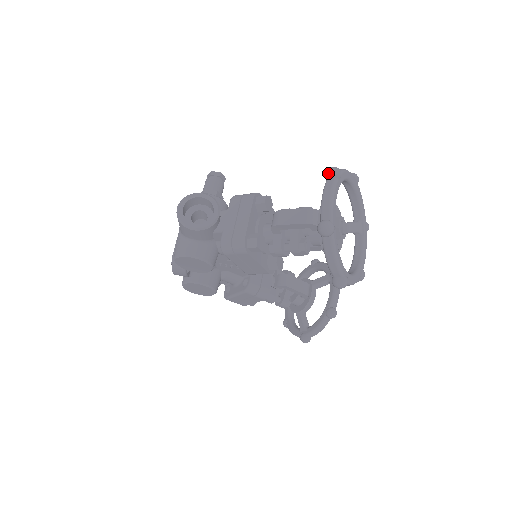
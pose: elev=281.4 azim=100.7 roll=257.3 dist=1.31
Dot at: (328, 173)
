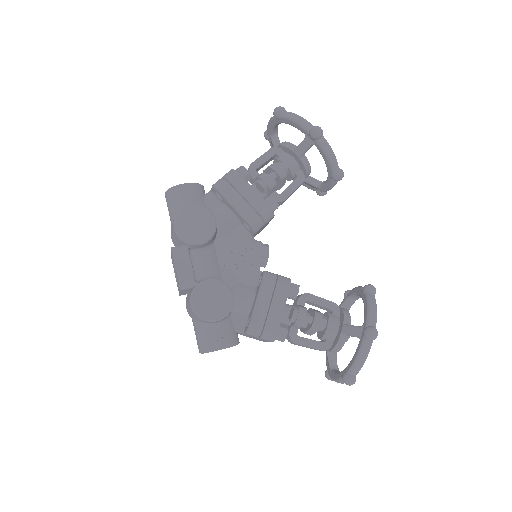
Dot at: (265, 131)
